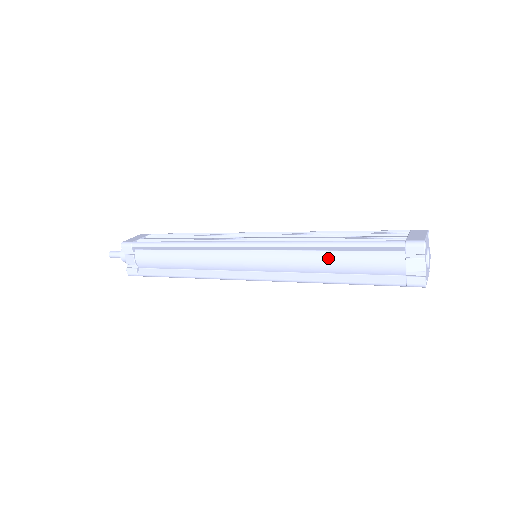
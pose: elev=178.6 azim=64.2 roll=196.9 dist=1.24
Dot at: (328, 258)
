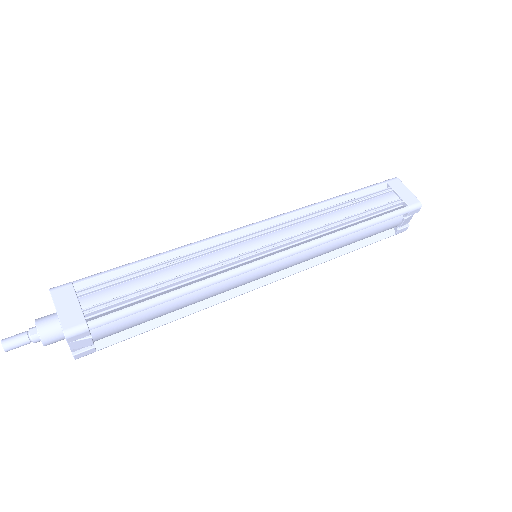
Dot at: (347, 240)
